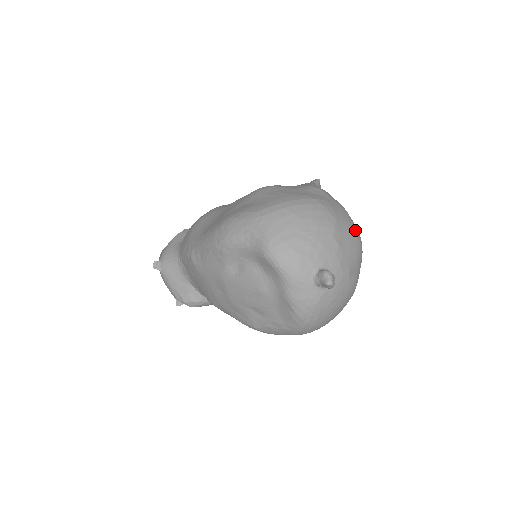
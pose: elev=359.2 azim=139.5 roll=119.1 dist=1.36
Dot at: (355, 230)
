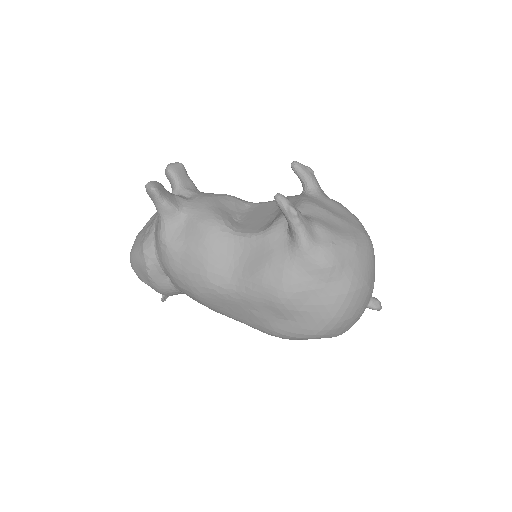
Dot at: (370, 253)
